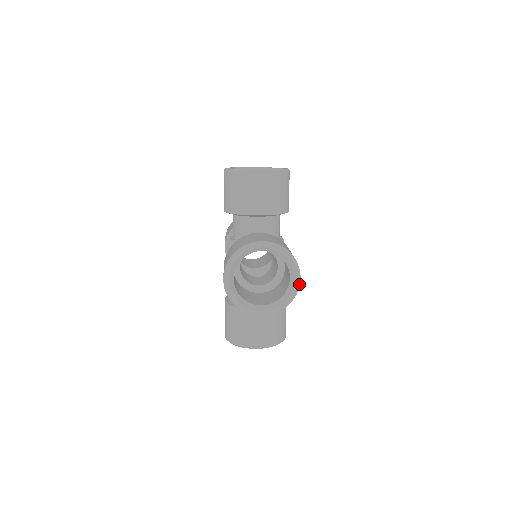
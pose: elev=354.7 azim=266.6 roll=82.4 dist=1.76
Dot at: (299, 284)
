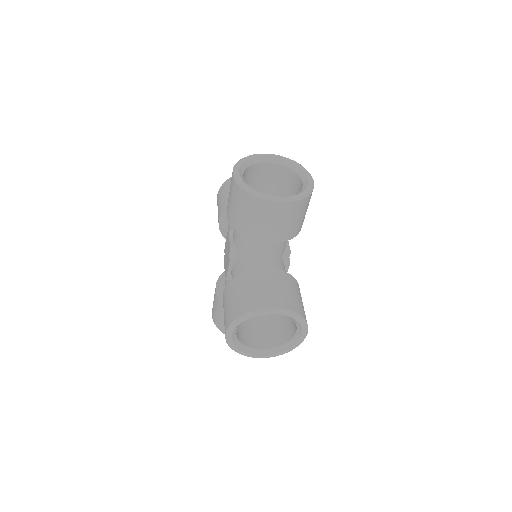
Dot at: occluded
